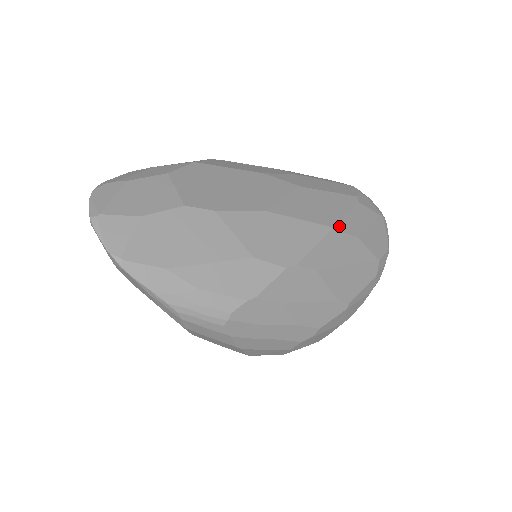
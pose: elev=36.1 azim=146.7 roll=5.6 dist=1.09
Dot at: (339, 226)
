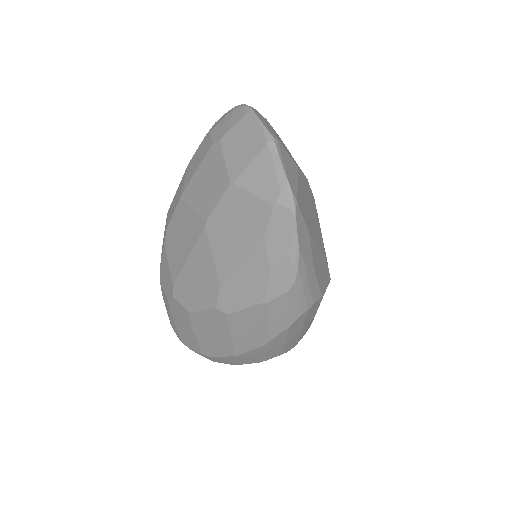
Dot at: occluded
